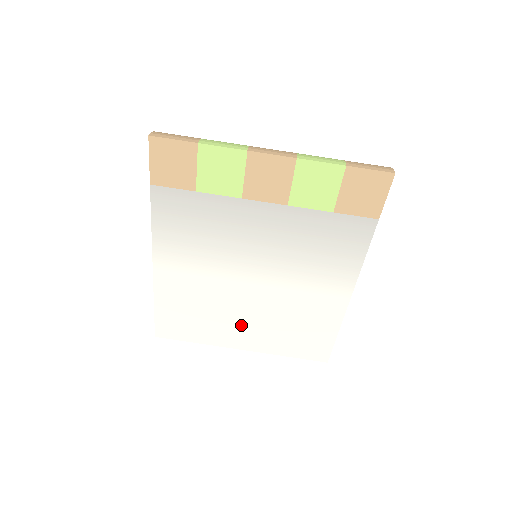
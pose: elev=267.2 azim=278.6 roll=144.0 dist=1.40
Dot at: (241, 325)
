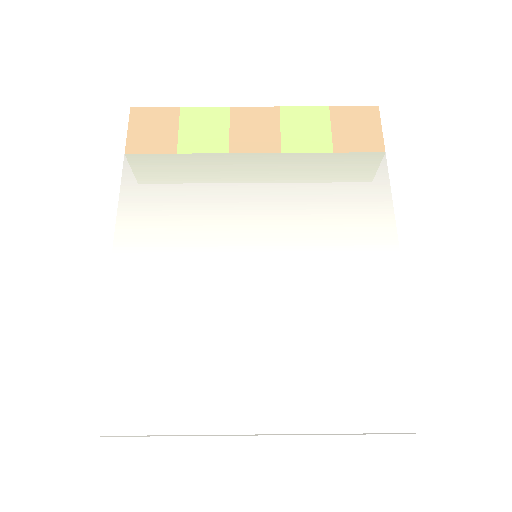
Dot at: (250, 364)
